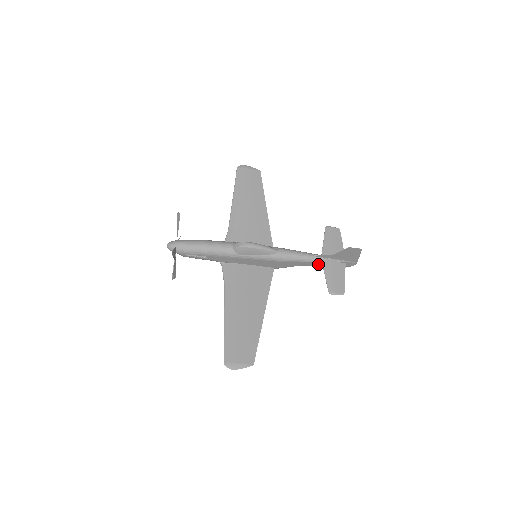
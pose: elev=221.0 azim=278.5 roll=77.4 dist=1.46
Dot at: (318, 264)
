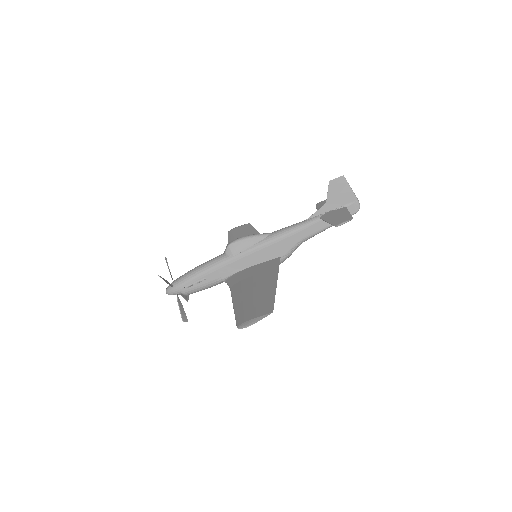
Dot at: (320, 226)
